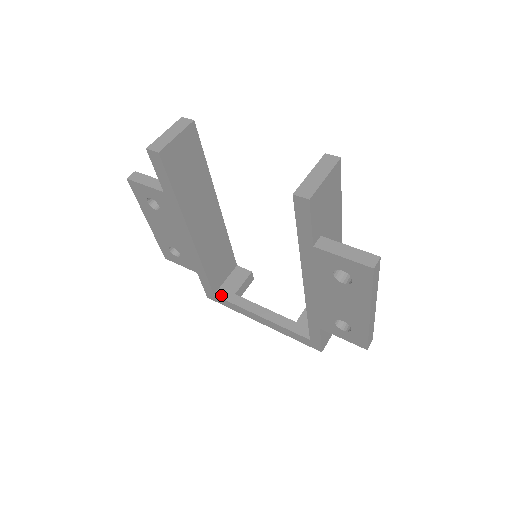
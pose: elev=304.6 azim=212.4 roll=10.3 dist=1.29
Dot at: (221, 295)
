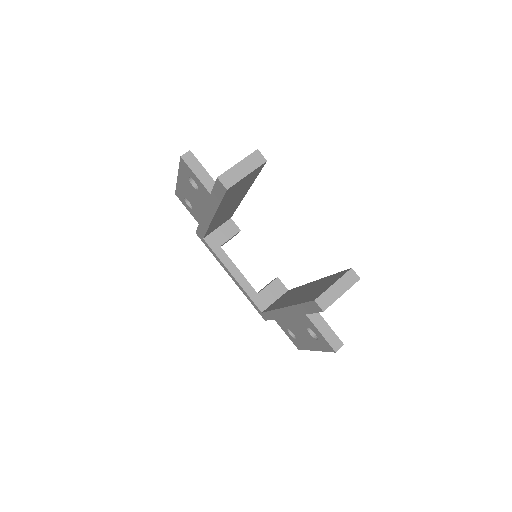
Dot at: (209, 242)
